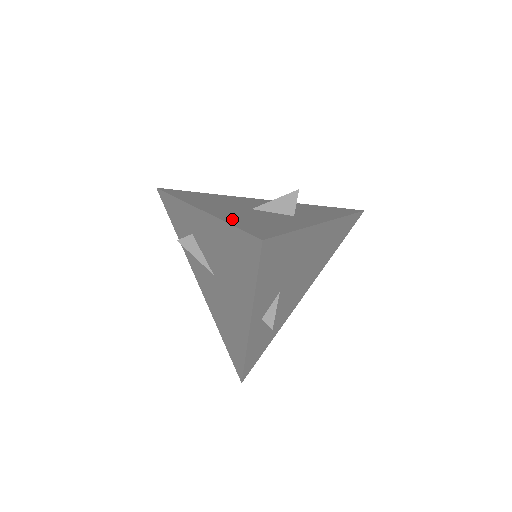
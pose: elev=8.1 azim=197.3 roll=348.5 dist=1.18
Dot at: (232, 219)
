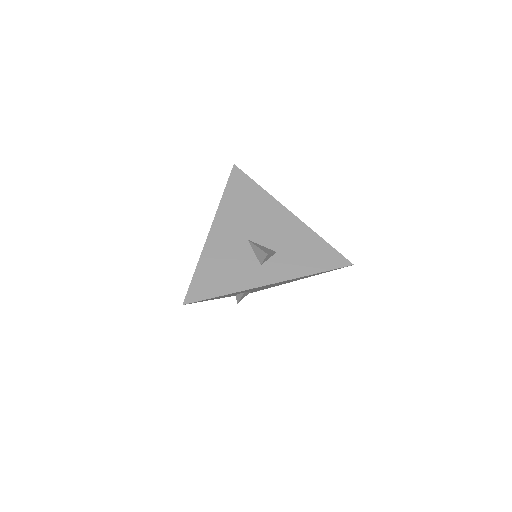
Dot at: (206, 262)
